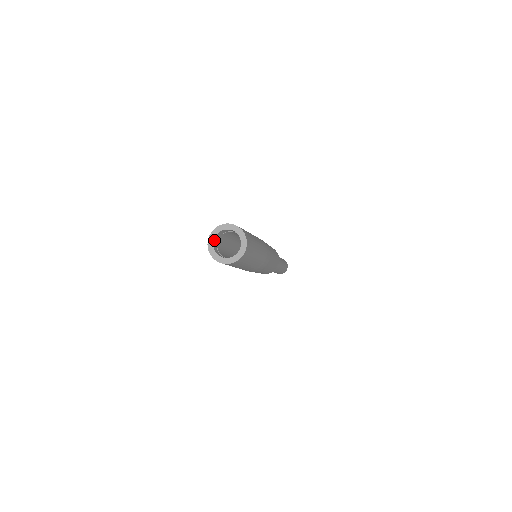
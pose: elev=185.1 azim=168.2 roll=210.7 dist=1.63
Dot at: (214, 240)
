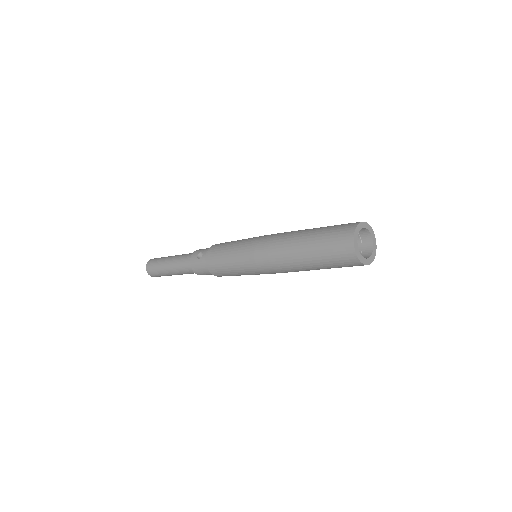
Dot at: (358, 230)
